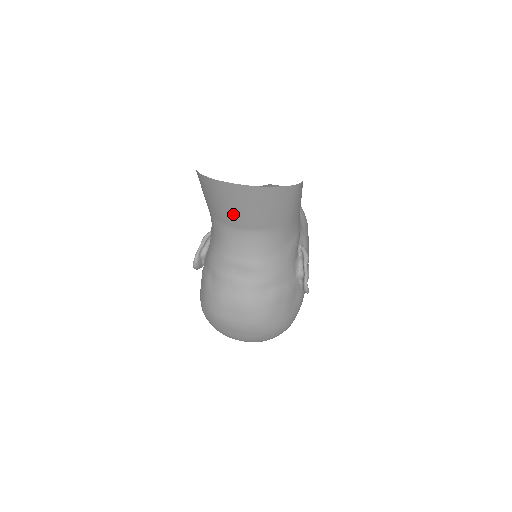
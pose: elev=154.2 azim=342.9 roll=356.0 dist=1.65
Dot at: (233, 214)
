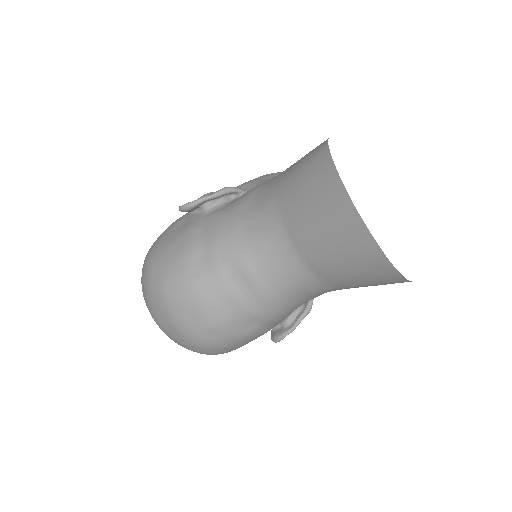
Dot at: (314, 239)
